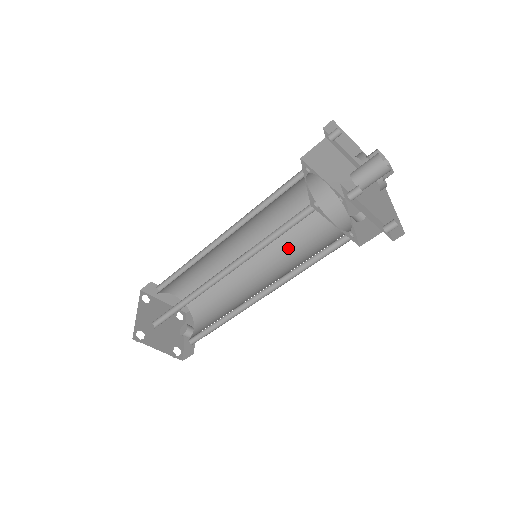
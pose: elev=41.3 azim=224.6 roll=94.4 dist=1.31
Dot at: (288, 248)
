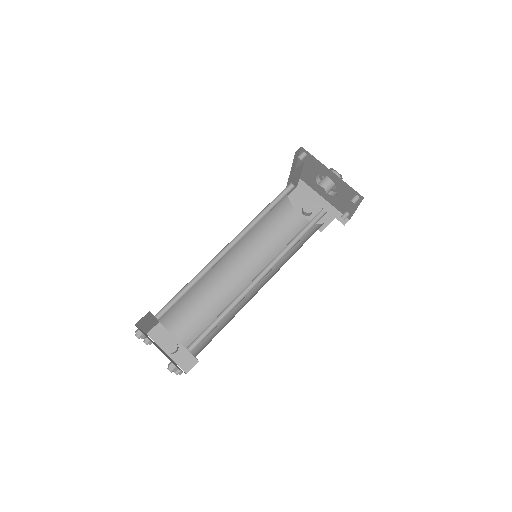
Dot at: (257, 244)
